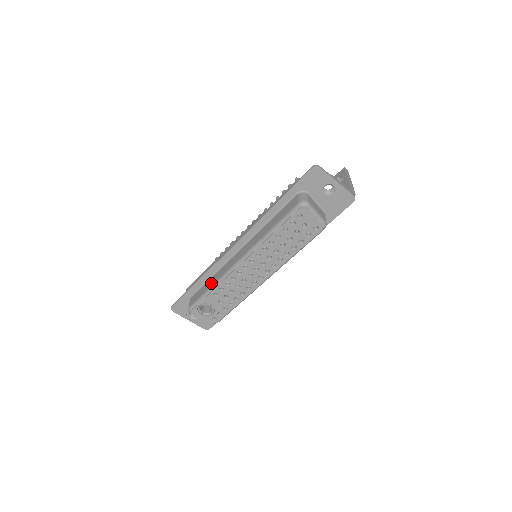
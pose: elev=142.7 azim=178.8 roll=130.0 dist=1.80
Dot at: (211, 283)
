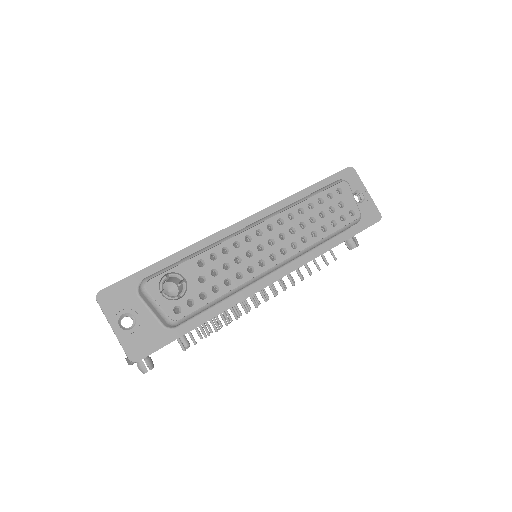
Dot at: occluded
